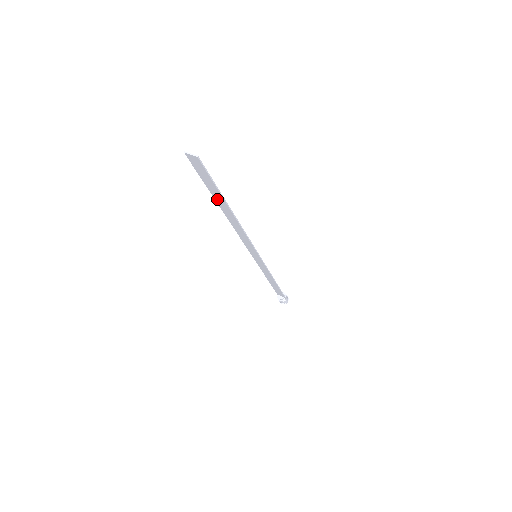
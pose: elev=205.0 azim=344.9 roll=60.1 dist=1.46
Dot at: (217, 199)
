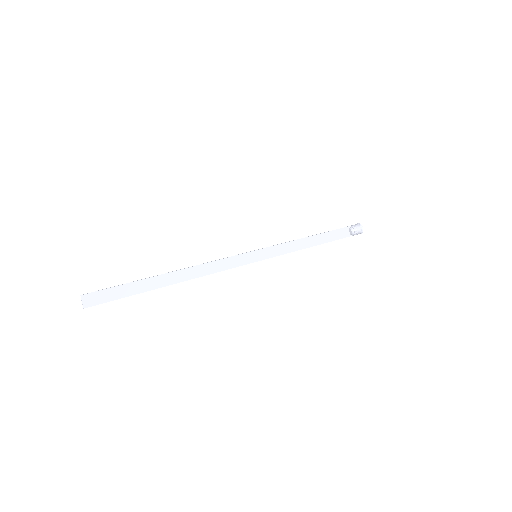
Dot at: (150, 281)
